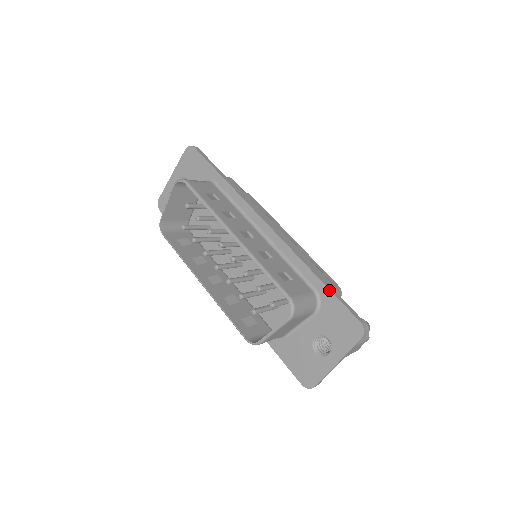
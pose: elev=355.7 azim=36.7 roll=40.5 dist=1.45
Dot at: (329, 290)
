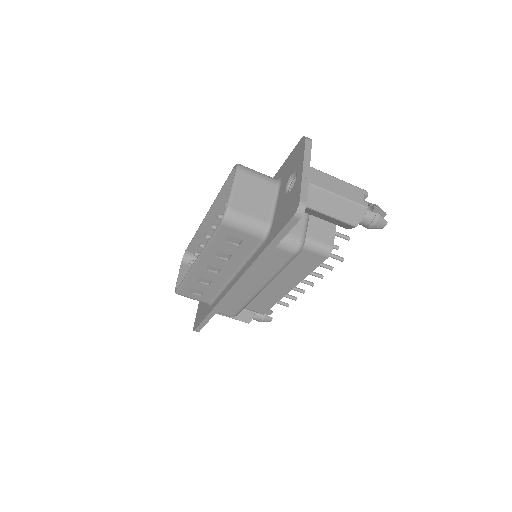
Dot at: (280, 167)
